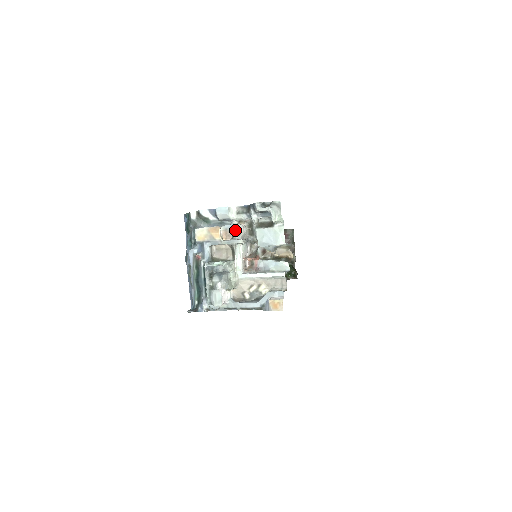
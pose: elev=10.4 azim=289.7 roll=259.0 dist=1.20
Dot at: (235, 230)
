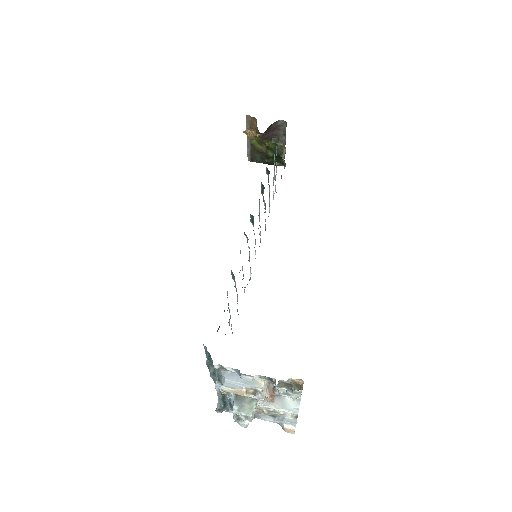
Dot at: (258, 391)
